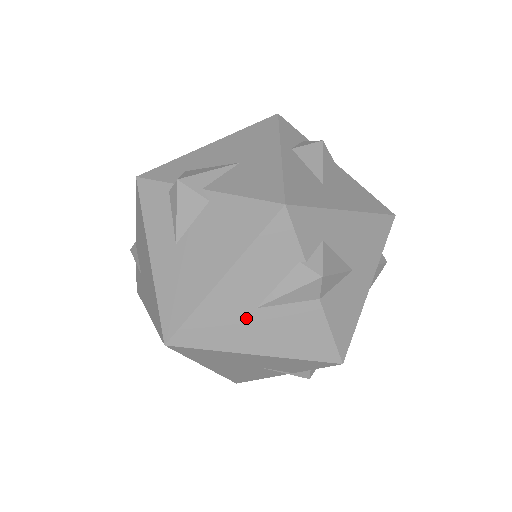
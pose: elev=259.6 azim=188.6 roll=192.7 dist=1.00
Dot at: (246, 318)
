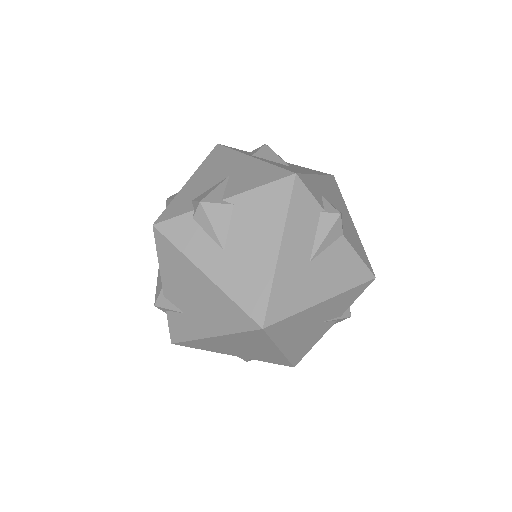
Dot at: (306, 274)
